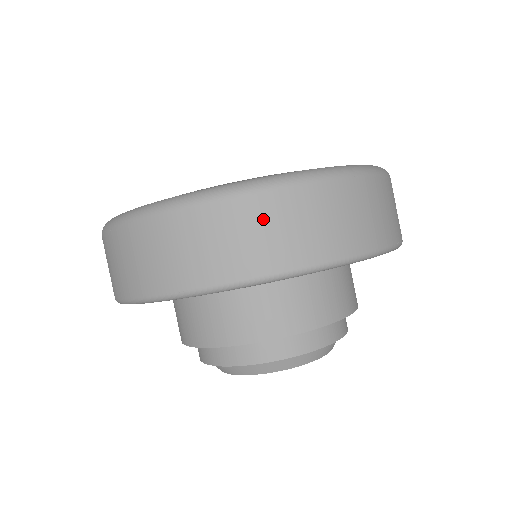
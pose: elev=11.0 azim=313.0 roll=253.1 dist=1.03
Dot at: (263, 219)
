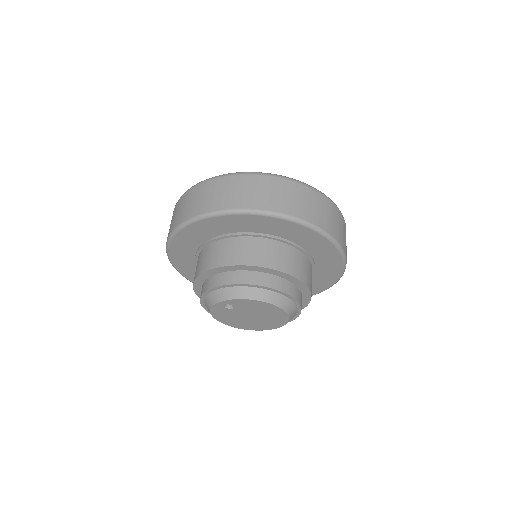
Dot at: (223, 187)
